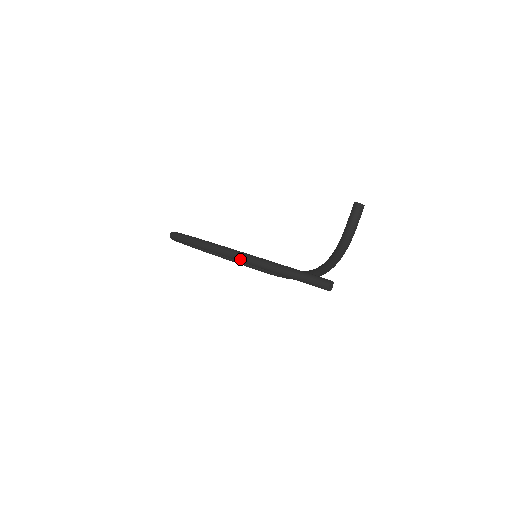
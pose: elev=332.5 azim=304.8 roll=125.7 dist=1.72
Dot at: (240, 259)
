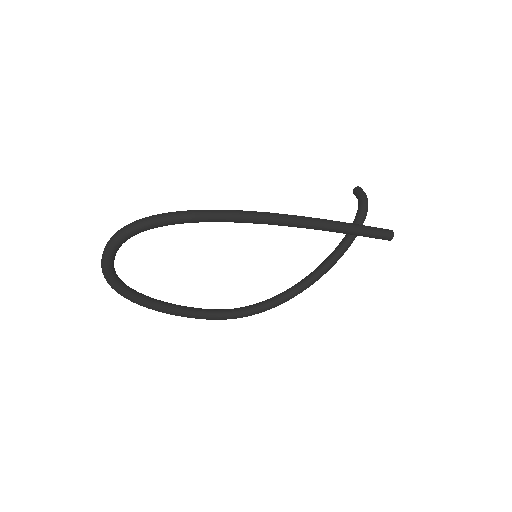
Dot at: (294, 218)
